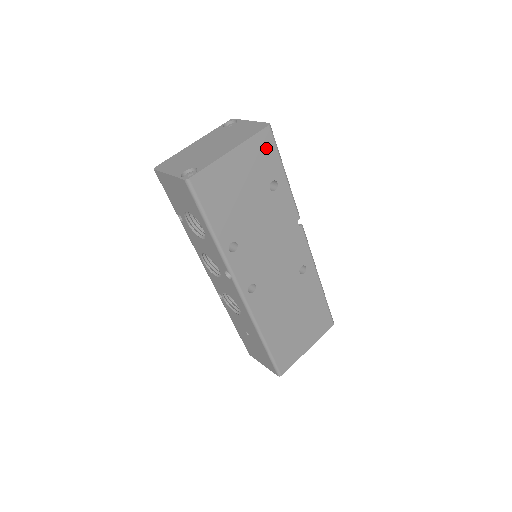
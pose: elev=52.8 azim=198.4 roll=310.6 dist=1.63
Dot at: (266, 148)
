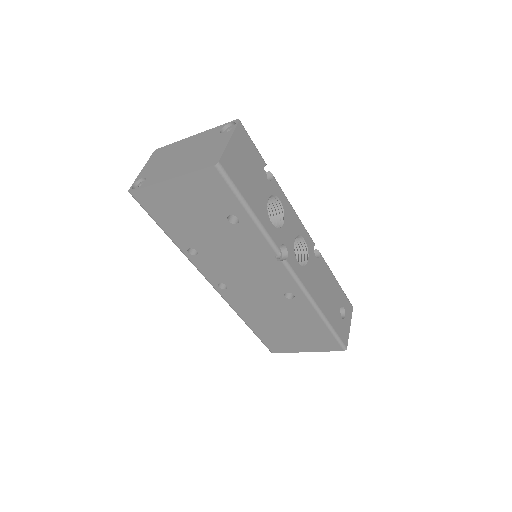
Dot at: (215, 185)
